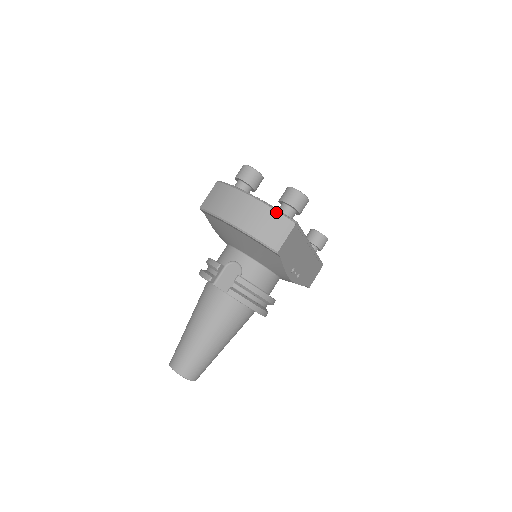
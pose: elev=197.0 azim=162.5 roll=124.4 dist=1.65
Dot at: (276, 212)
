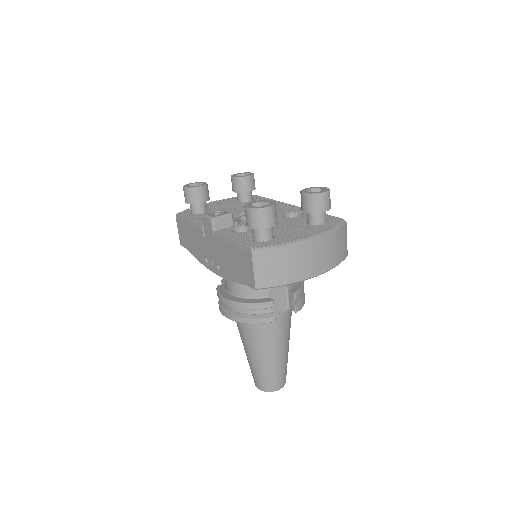
Dot at: (337, 231)
